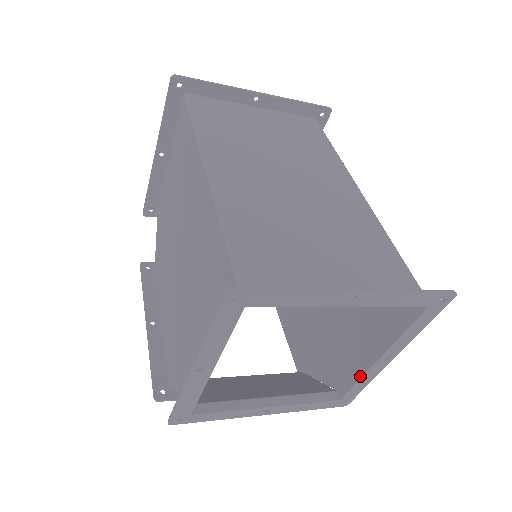
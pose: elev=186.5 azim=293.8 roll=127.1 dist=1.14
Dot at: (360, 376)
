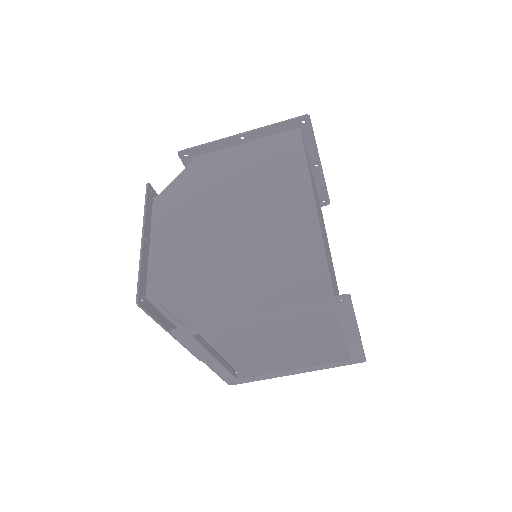
Dot at: (269, 373)
